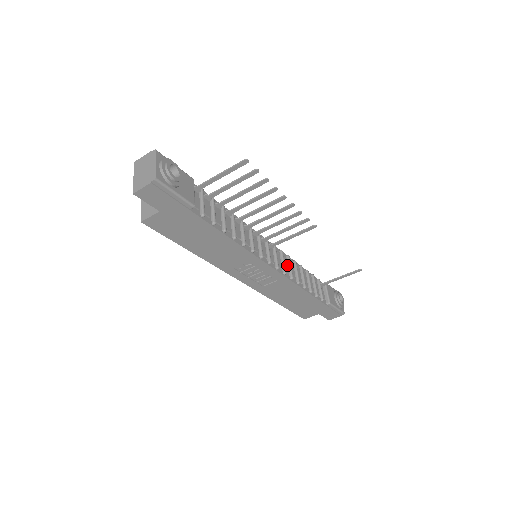
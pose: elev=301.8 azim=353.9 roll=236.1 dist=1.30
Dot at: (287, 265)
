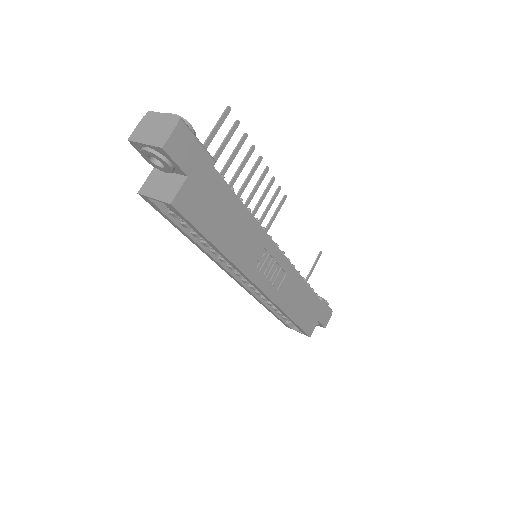
Dot at: occluded
